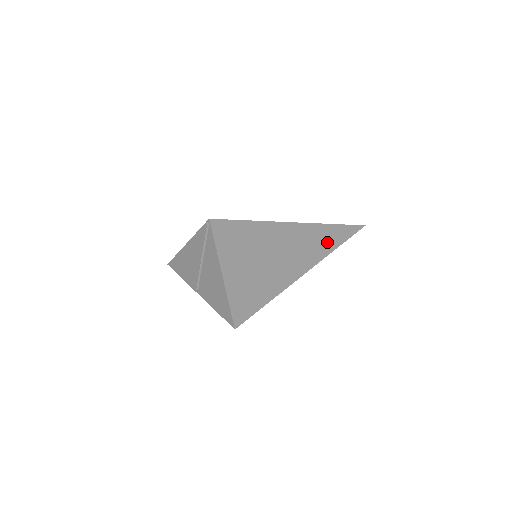
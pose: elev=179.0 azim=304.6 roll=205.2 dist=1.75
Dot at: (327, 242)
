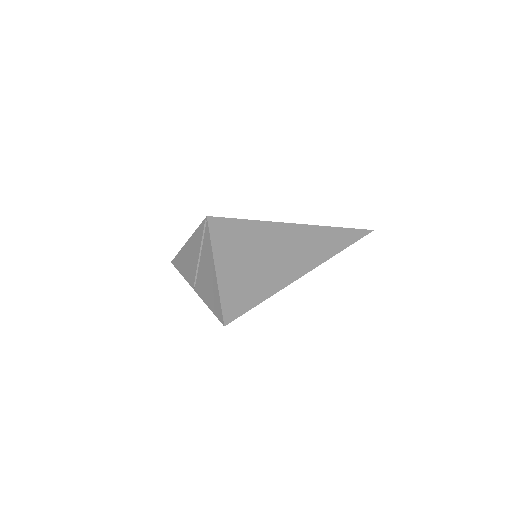
Dot at: (331, 245)
